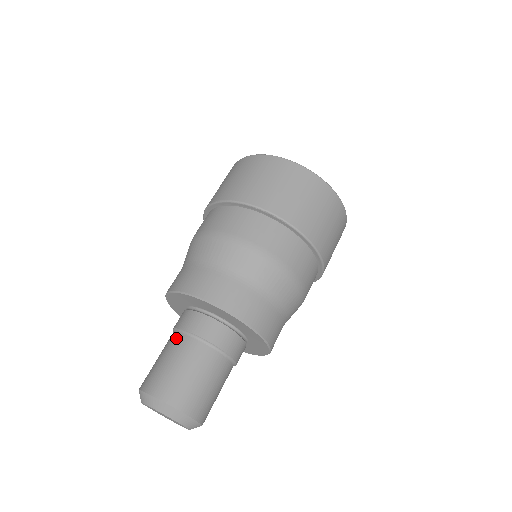
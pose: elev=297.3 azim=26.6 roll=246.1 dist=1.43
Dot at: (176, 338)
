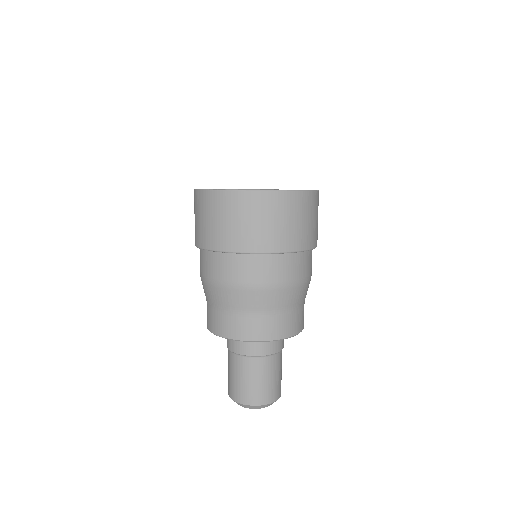
Dot at: (228, 352)
